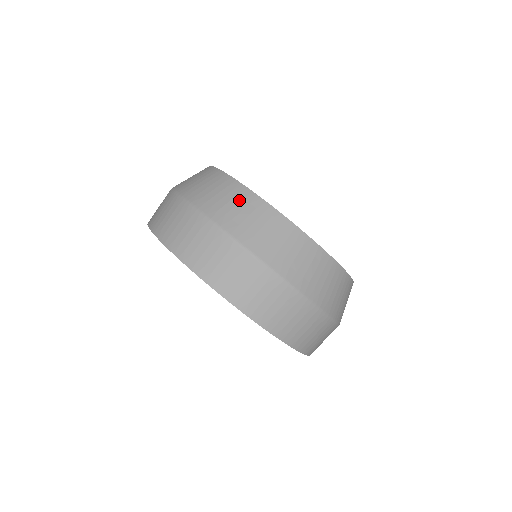
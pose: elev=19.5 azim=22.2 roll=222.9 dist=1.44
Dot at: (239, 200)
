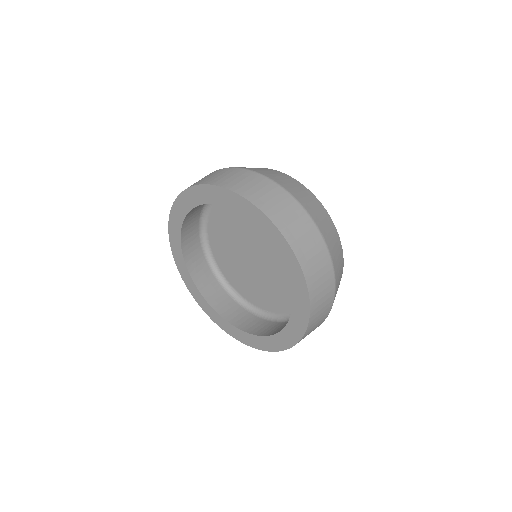
Dot at: (281, 175)
